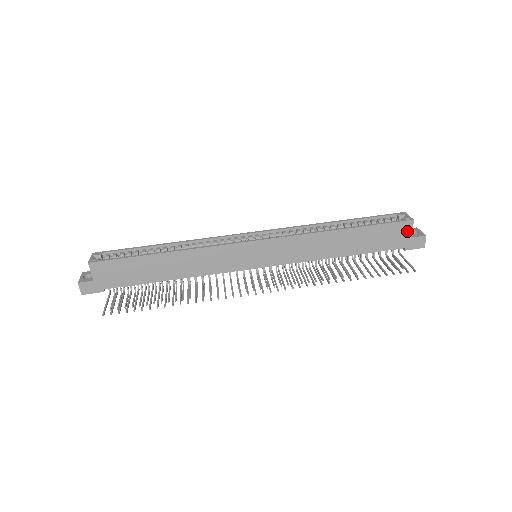
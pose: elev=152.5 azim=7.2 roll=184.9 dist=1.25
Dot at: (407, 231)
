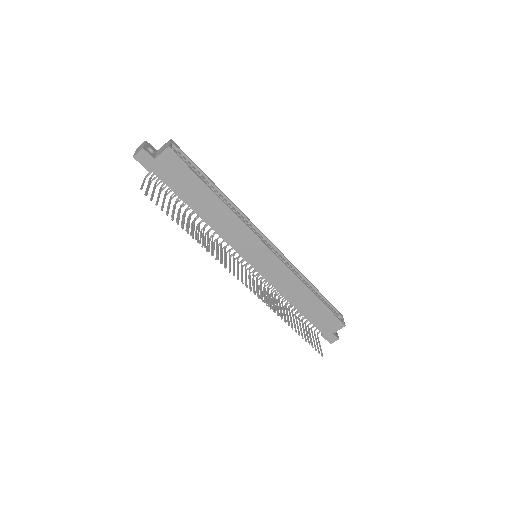
Dot at: (336, 328)
